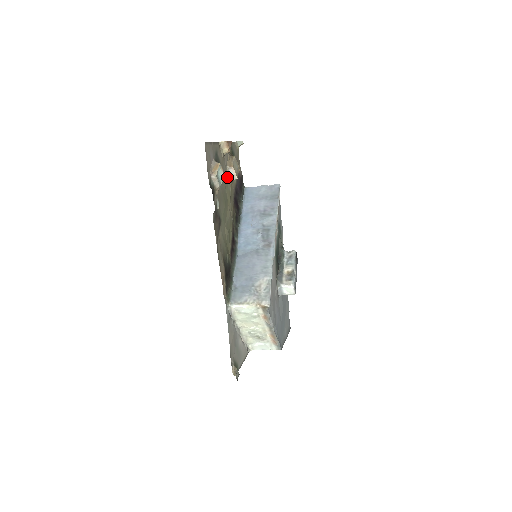
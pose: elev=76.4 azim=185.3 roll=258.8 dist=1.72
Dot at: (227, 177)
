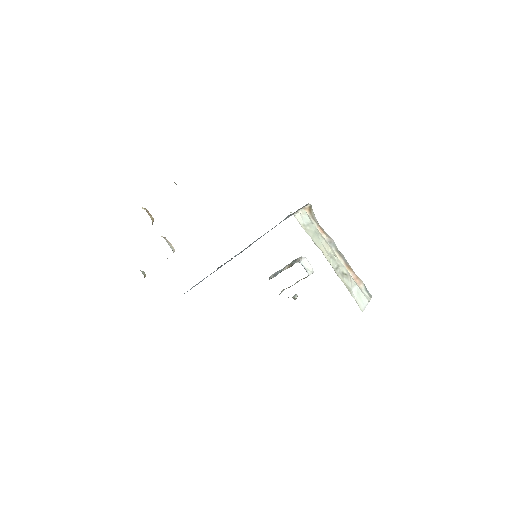
Dot at: occluded
